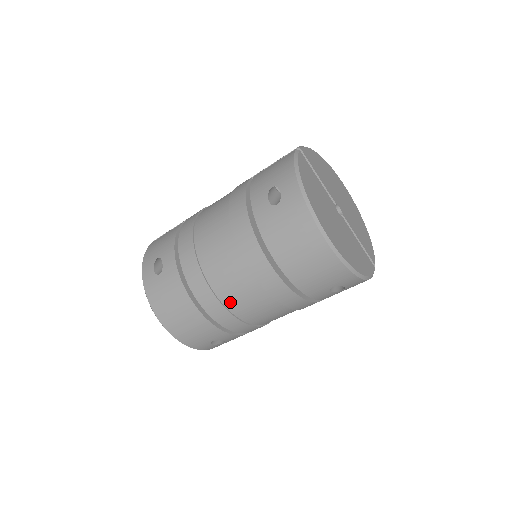
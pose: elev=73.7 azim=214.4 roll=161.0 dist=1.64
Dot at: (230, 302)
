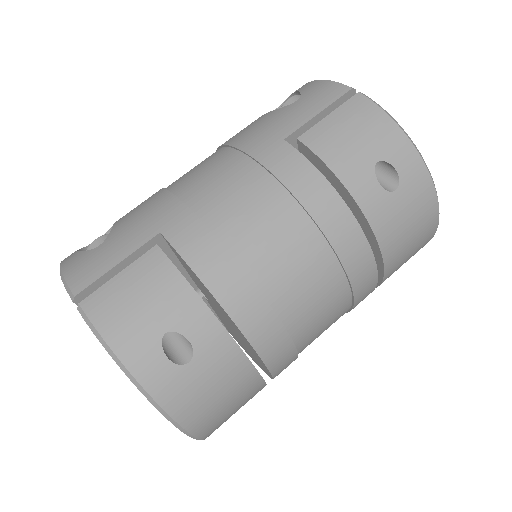
Dot at: (306, 344)
